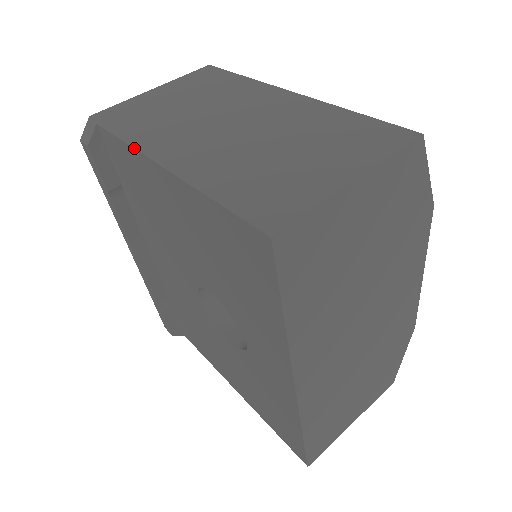
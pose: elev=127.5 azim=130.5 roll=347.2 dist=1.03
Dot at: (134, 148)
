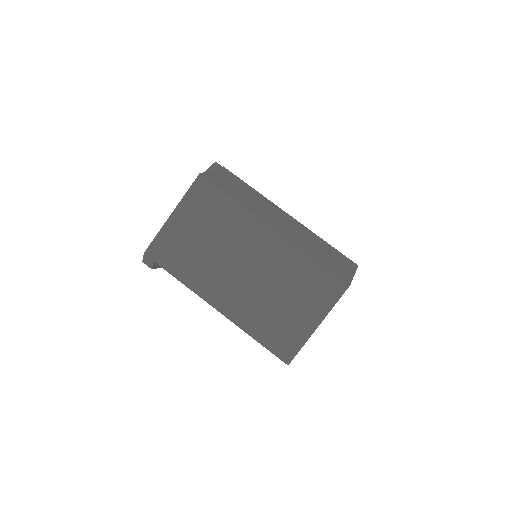
Dot at: occluded
